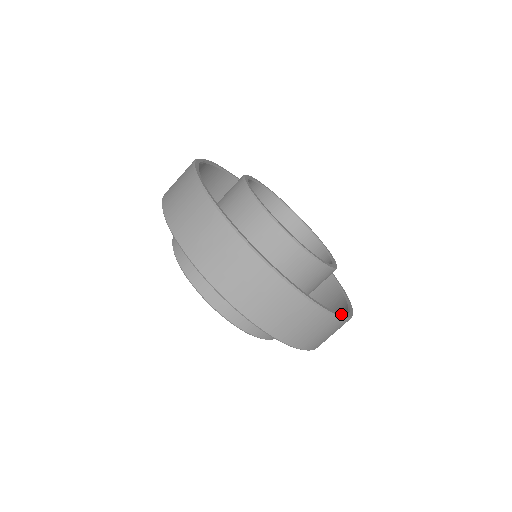
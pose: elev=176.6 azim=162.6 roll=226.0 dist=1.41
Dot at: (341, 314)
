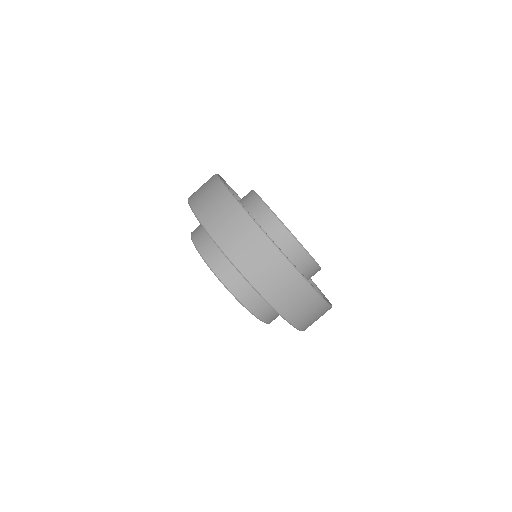
Dot at: occluded
